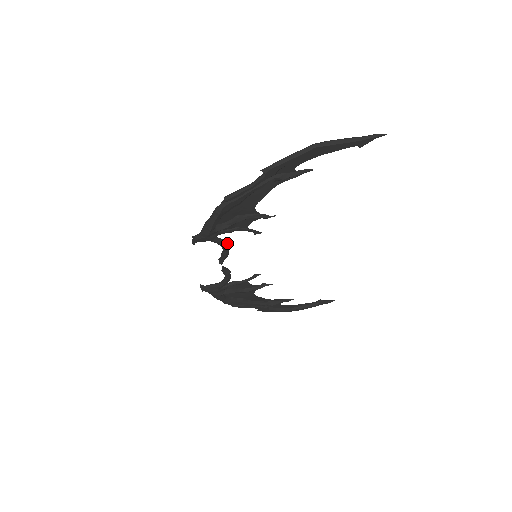
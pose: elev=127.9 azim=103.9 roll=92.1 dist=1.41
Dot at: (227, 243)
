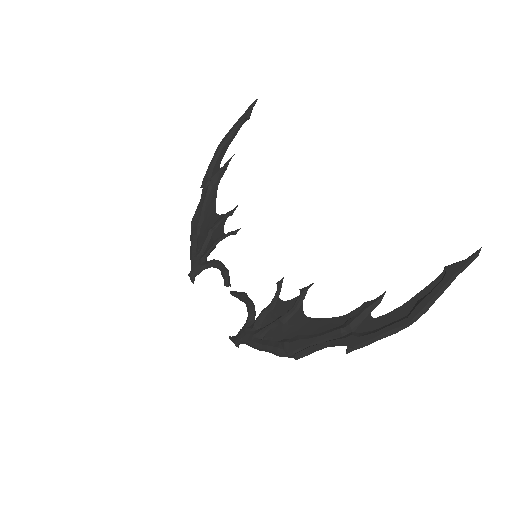
Dot at: (254, 307)
